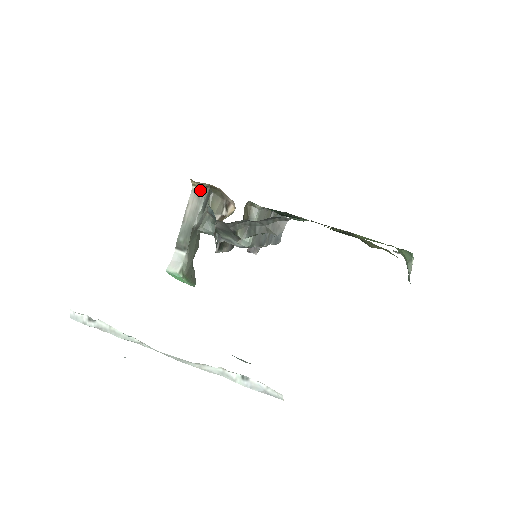
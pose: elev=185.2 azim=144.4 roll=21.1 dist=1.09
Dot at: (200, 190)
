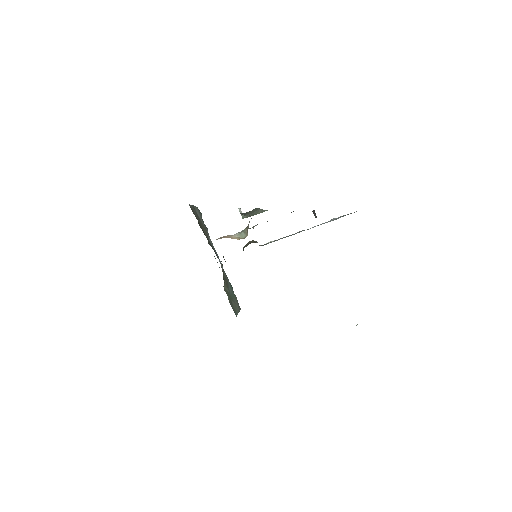
Dot at: occluded
